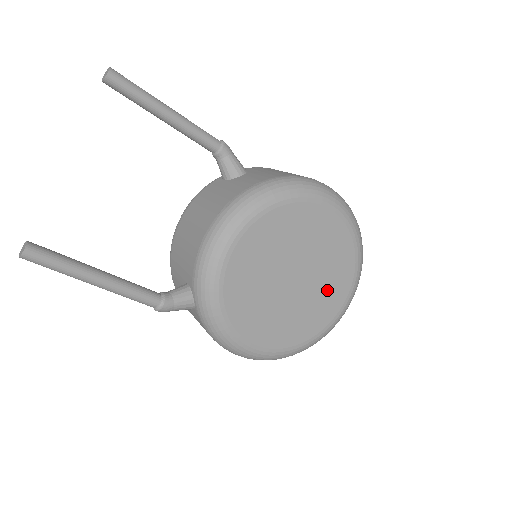
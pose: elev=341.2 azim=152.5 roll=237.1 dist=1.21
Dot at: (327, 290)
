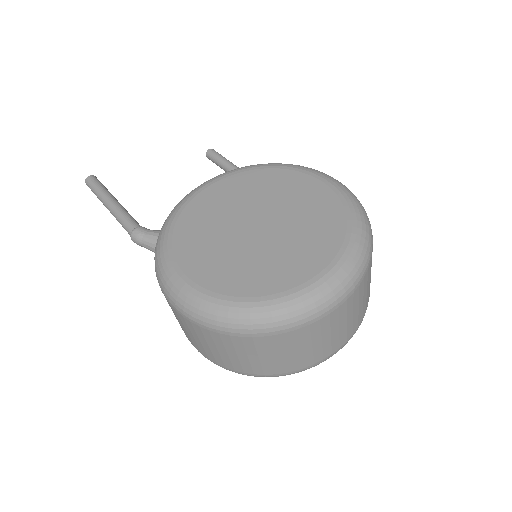
Dot at: (297, 250)
